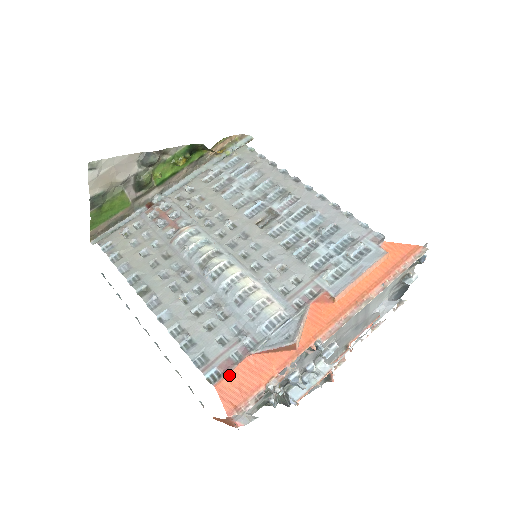
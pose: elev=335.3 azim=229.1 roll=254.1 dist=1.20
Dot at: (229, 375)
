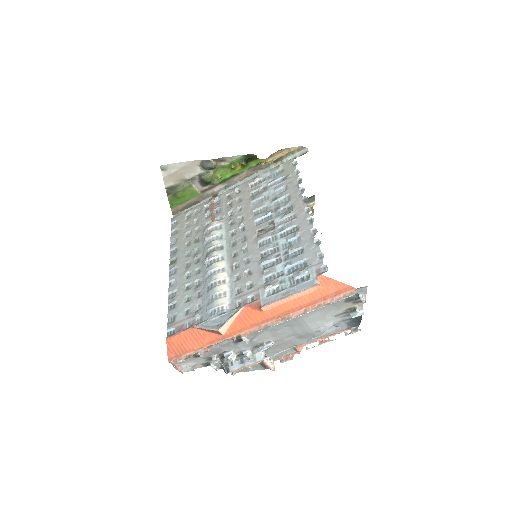
Dot at: (177, 335)
